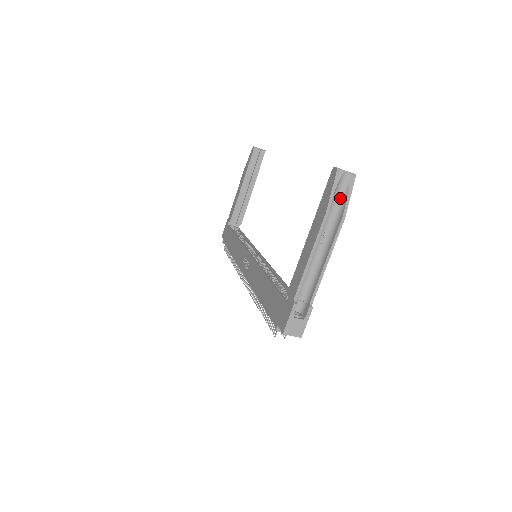
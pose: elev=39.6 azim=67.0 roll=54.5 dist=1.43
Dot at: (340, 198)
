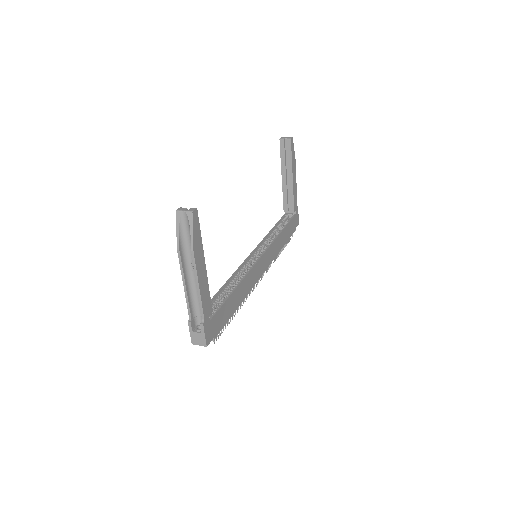
Dot at: (189, 233)
